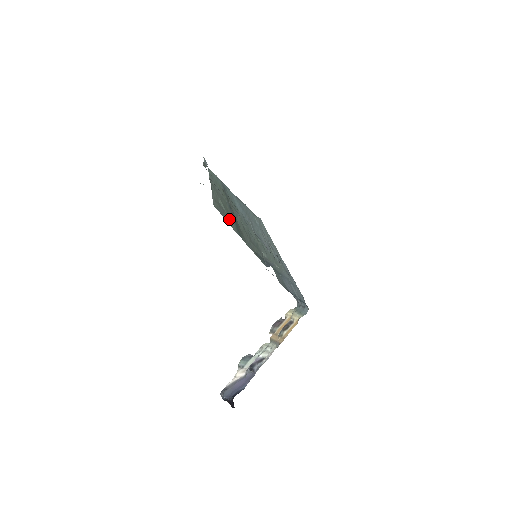
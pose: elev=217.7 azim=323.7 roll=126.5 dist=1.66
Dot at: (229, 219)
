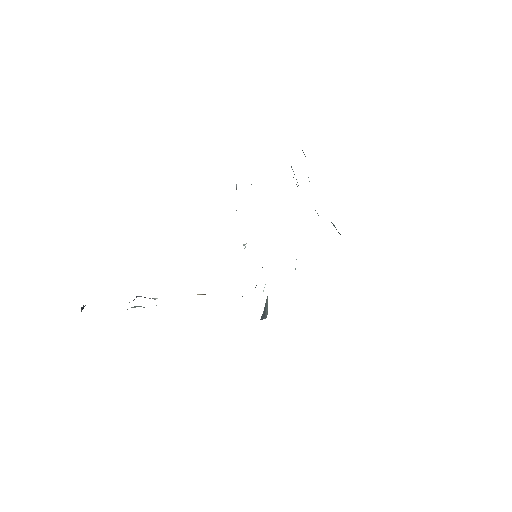
Dot at: occluded
